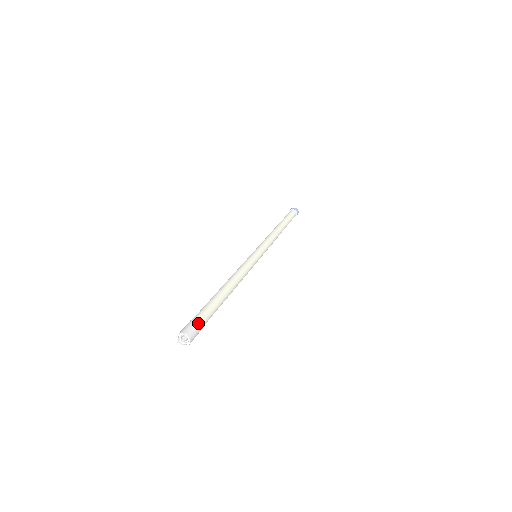
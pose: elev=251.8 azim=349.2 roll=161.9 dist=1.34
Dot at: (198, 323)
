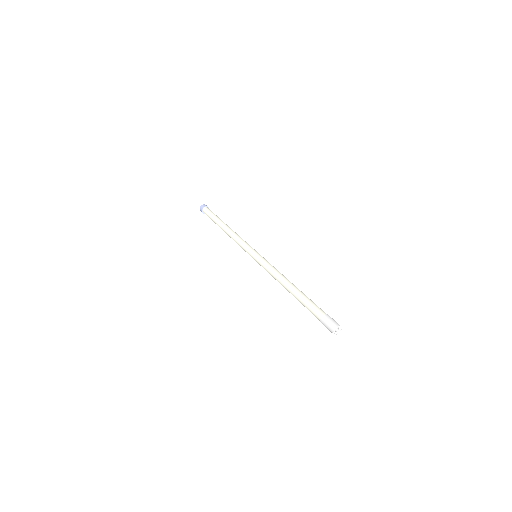
Dot at: (328, 316)
